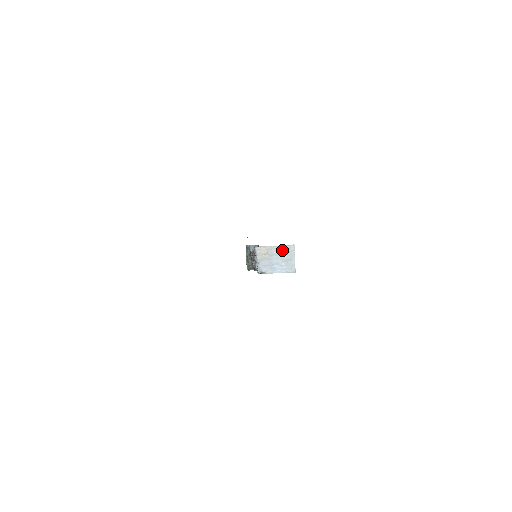
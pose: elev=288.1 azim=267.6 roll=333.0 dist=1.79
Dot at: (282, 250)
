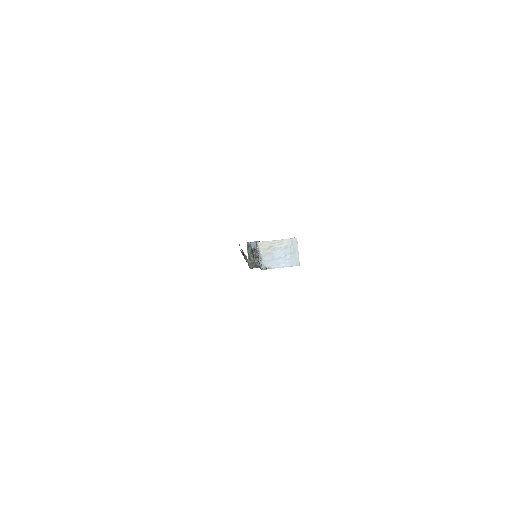
Dot at: (285, 244)
